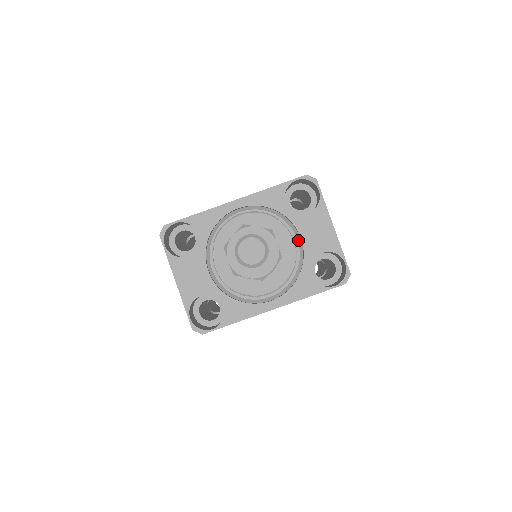
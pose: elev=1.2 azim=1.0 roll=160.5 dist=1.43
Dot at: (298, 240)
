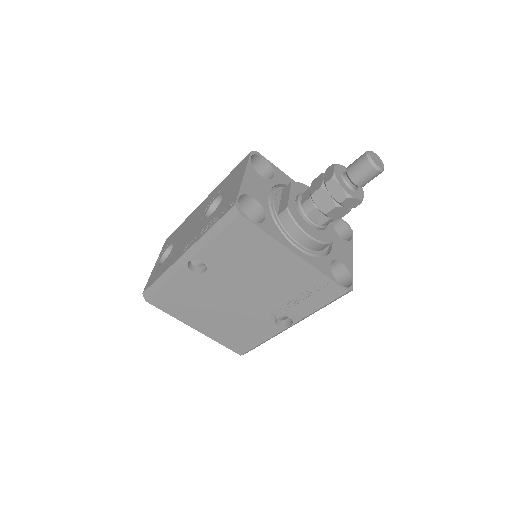
Dot at: occluded
